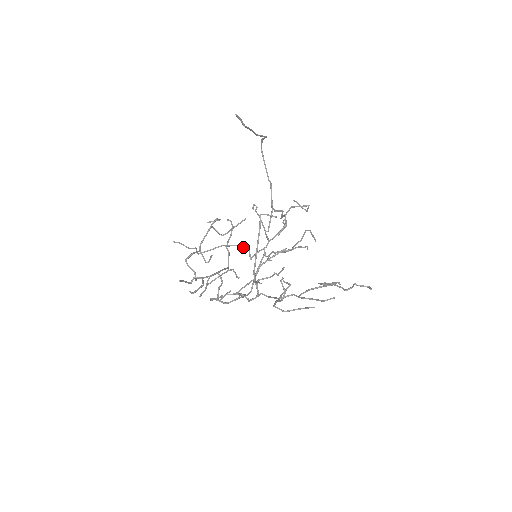
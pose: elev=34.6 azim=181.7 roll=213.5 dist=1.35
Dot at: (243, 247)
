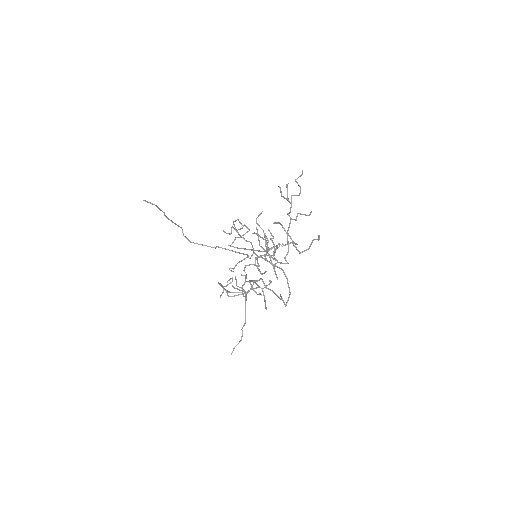
Dot at: (246, 265)
